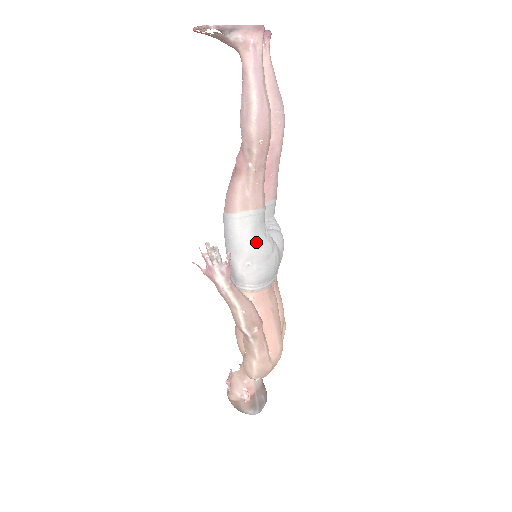
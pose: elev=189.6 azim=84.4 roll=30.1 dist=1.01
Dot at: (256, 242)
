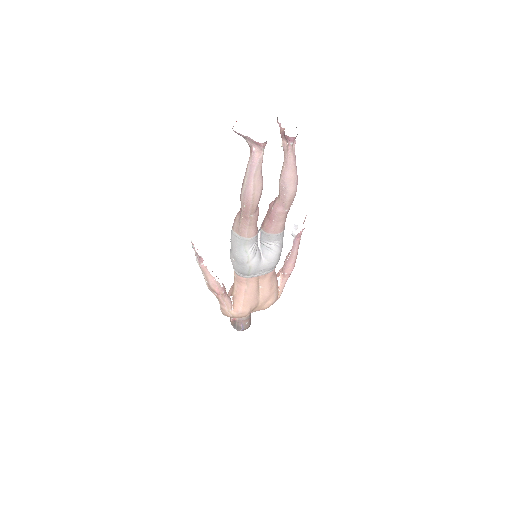
Dot at: (238, 252)
